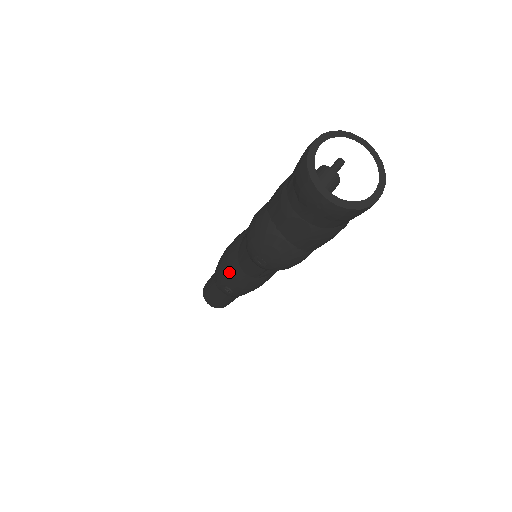
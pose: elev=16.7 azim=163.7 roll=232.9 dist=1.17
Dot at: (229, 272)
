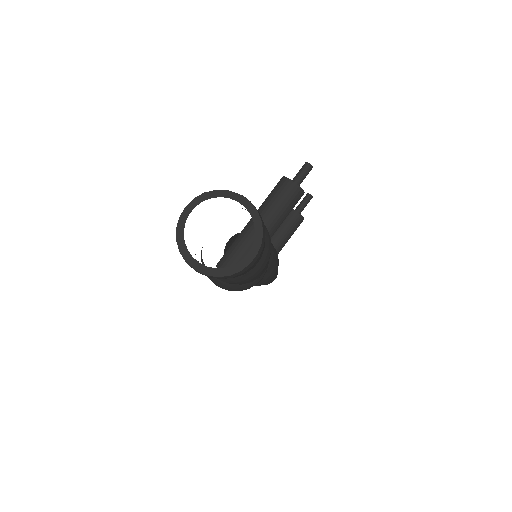
Dot at: occluded
